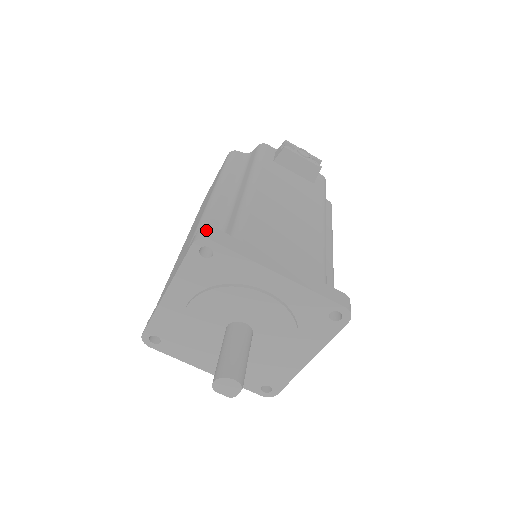
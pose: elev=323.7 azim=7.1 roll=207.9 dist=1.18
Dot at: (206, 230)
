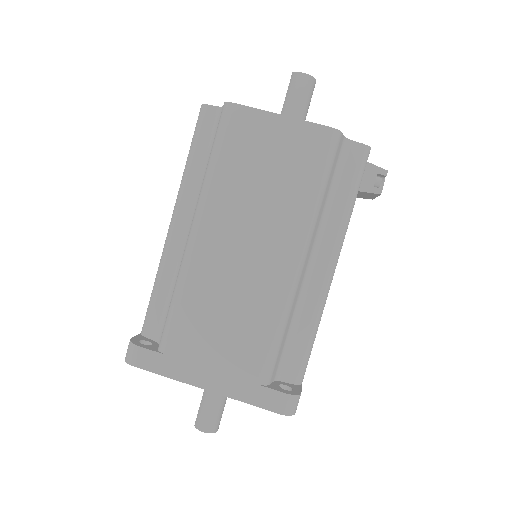
Dot at: (297, 402)
